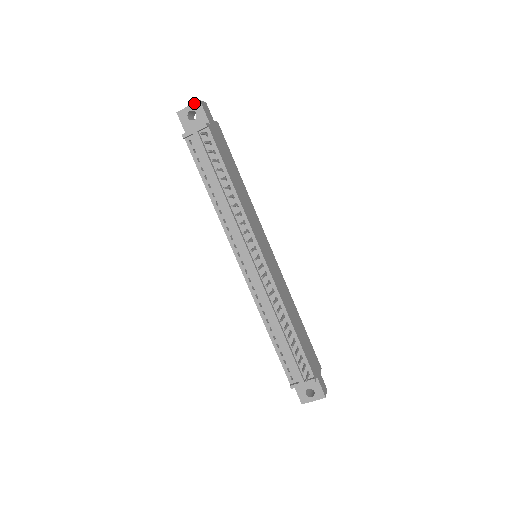
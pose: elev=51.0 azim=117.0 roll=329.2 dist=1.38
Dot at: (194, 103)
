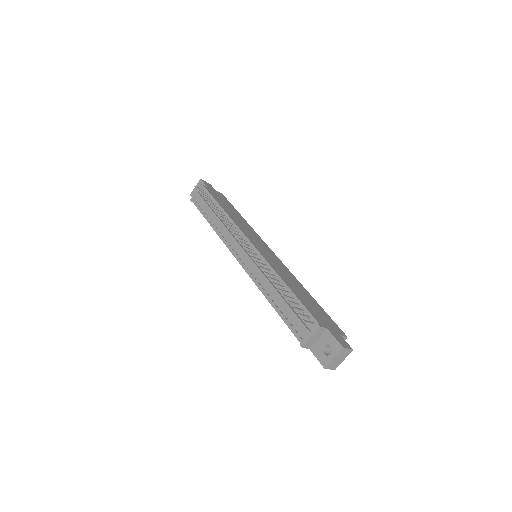
Dot at: (198, 183)
